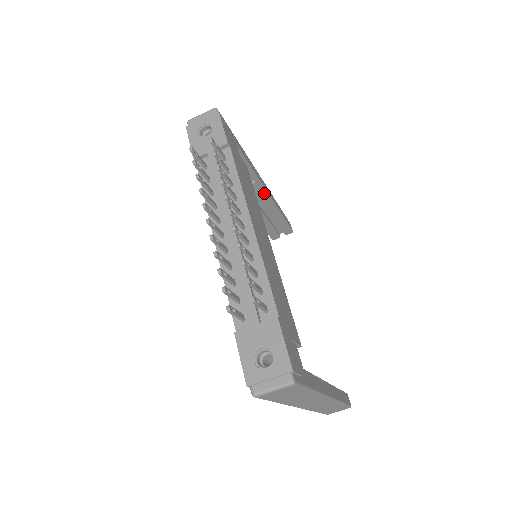
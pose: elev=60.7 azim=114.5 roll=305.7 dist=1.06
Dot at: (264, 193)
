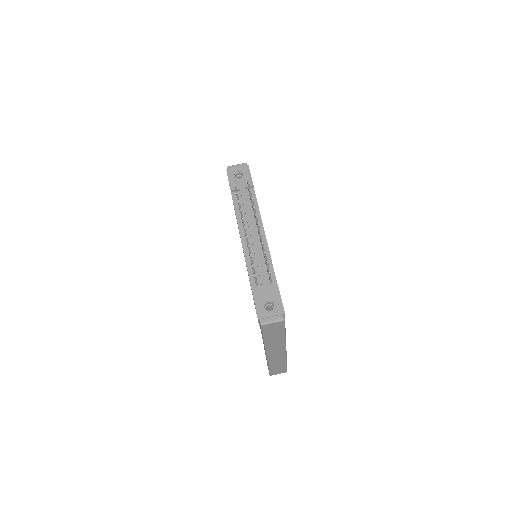
Dot at: occluded
